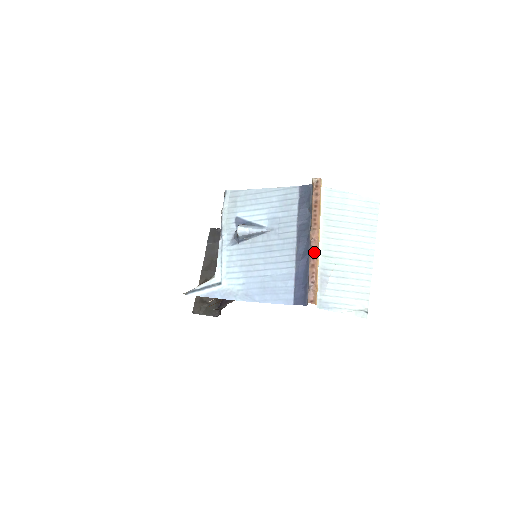
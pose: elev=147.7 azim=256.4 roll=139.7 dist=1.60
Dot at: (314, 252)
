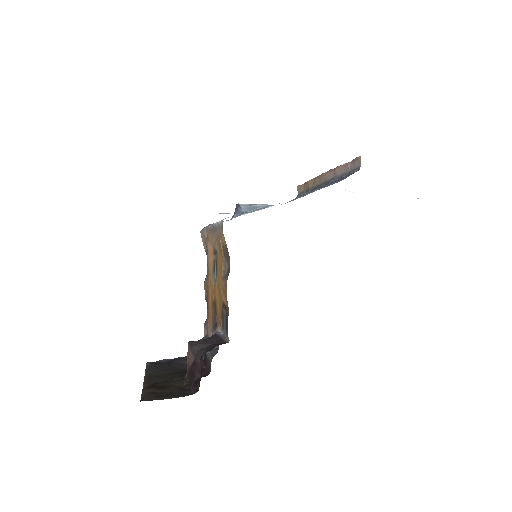
Dot at: occluded
